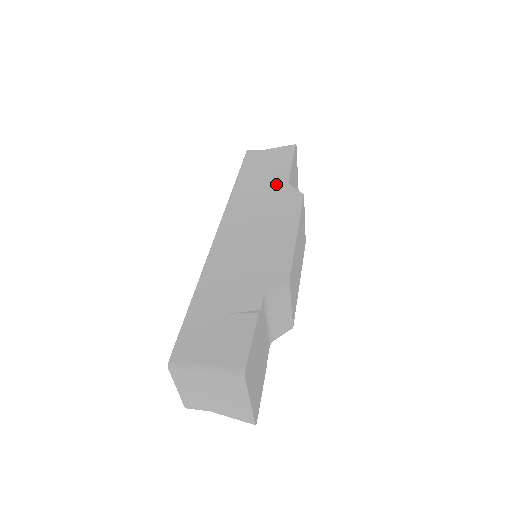
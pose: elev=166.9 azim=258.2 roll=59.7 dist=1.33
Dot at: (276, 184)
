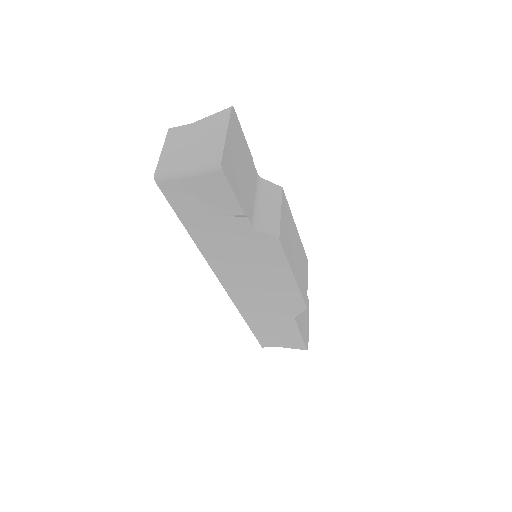
Dot at: occluded
